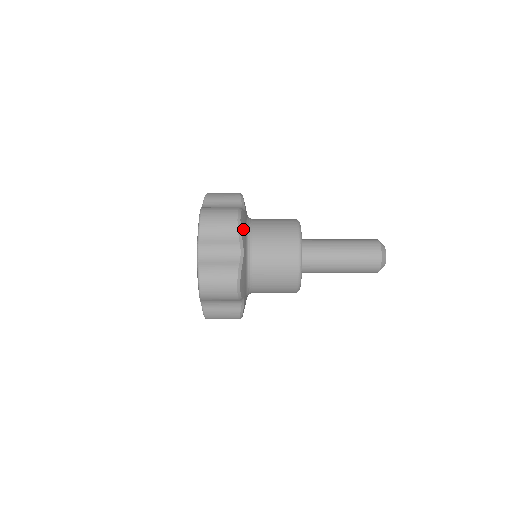
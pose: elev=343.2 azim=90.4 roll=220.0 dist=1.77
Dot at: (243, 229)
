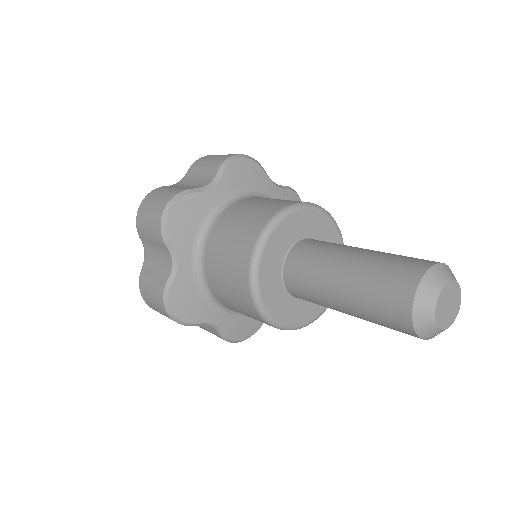
Dot at: (239, 173)
